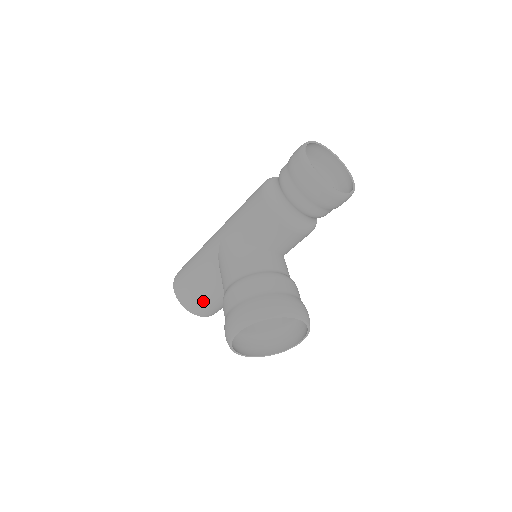
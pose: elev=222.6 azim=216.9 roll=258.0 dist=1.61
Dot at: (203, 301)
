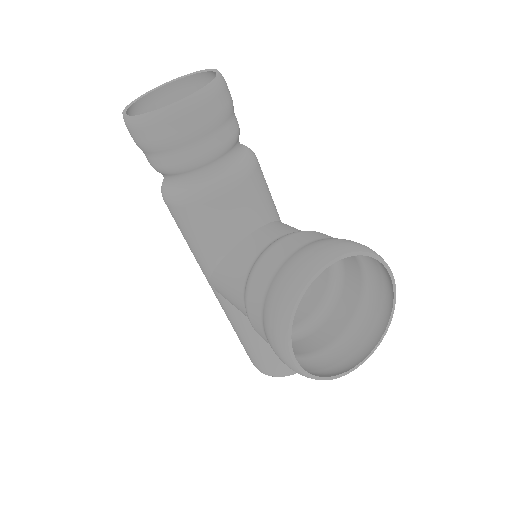
Dot at: occluded
